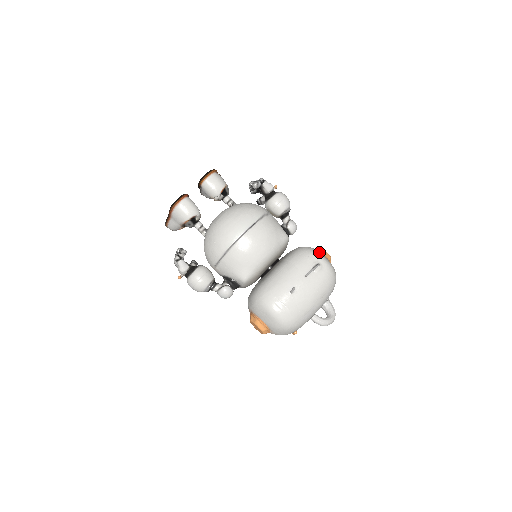
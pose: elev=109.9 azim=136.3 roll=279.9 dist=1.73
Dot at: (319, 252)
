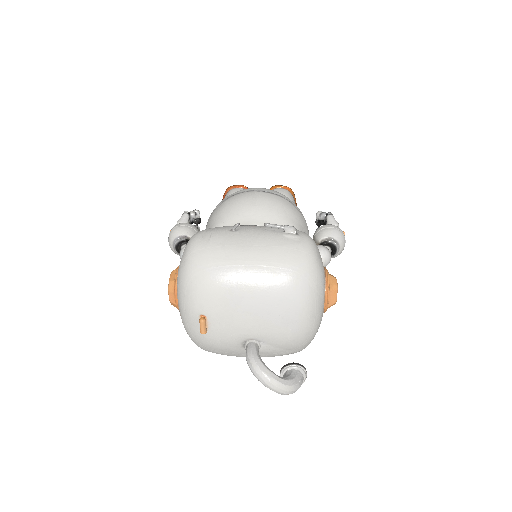
Dot at: occluded
